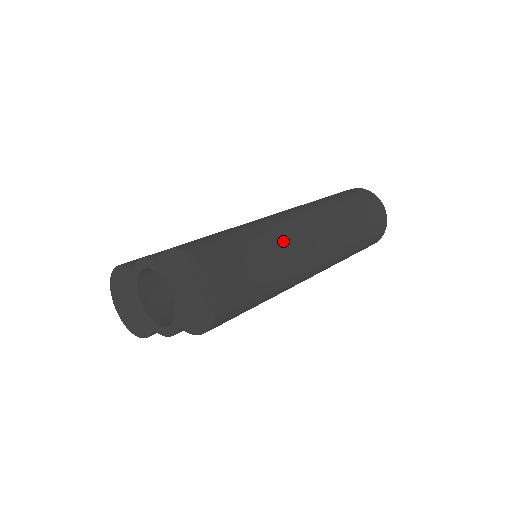
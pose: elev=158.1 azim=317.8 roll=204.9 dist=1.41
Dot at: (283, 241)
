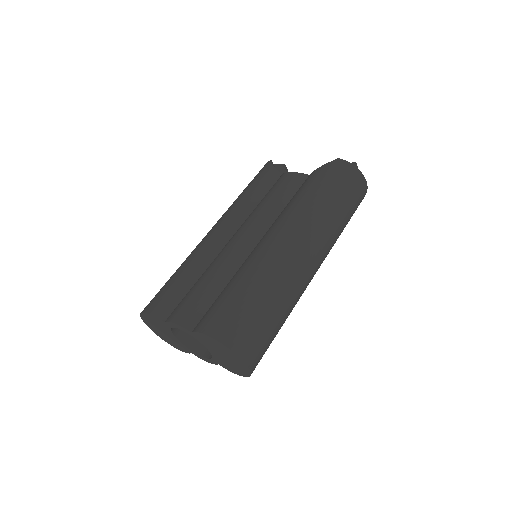
Dot at: (289, 285)
